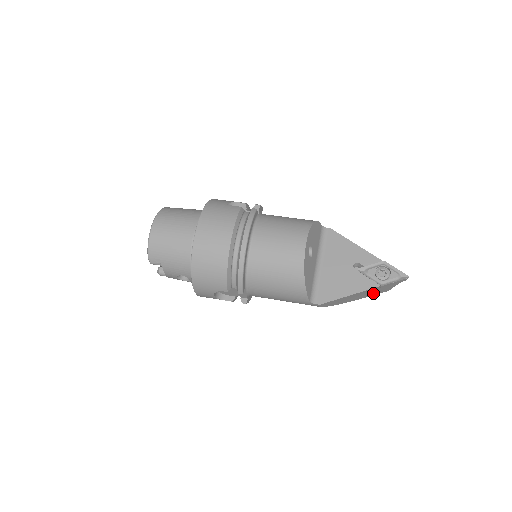
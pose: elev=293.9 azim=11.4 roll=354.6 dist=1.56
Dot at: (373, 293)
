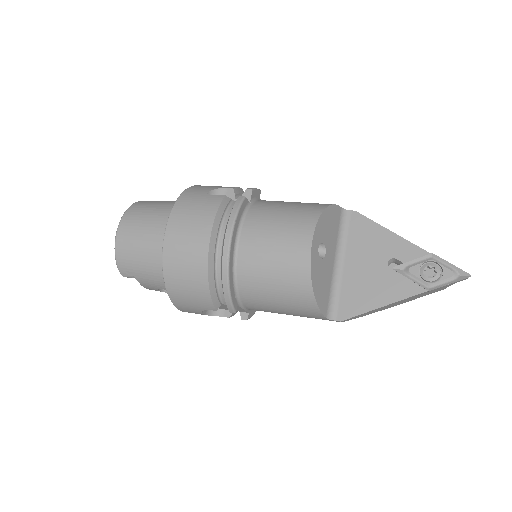
Dot at: (420, 296)
